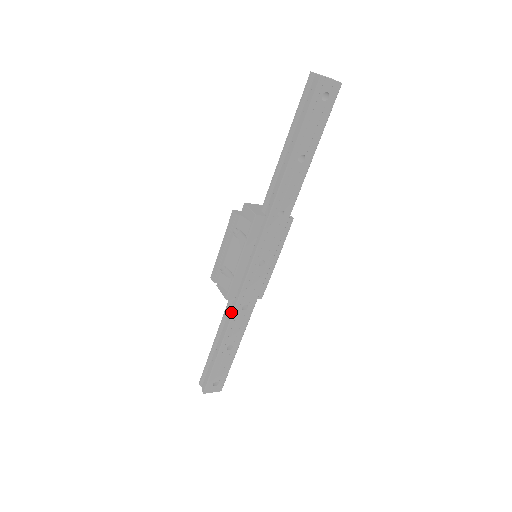
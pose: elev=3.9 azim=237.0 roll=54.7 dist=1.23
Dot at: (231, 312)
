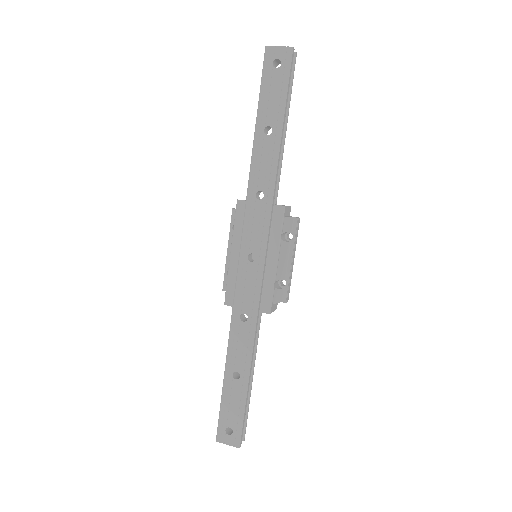
Dot at: (231, 322)
